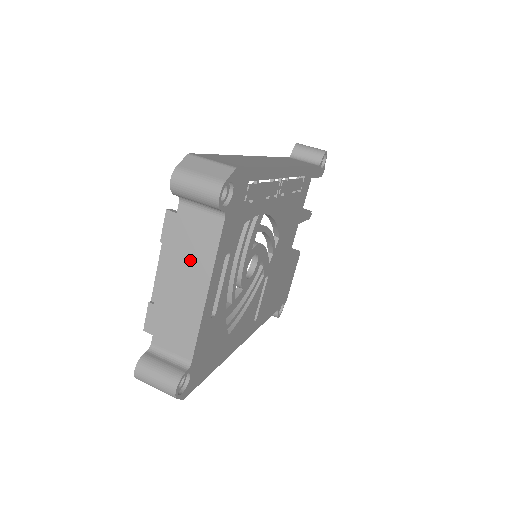
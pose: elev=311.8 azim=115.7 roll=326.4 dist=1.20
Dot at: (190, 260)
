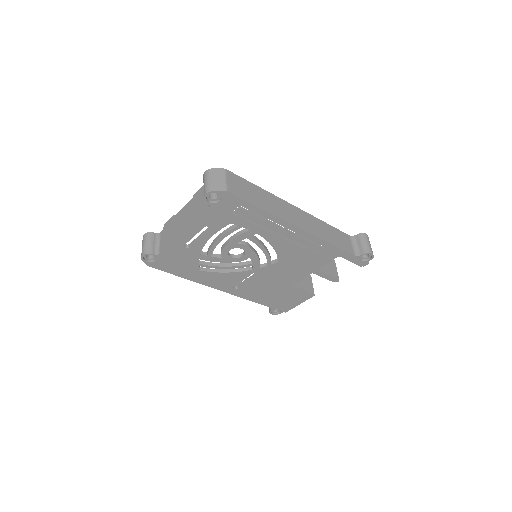
Dot at: (191, 212)
